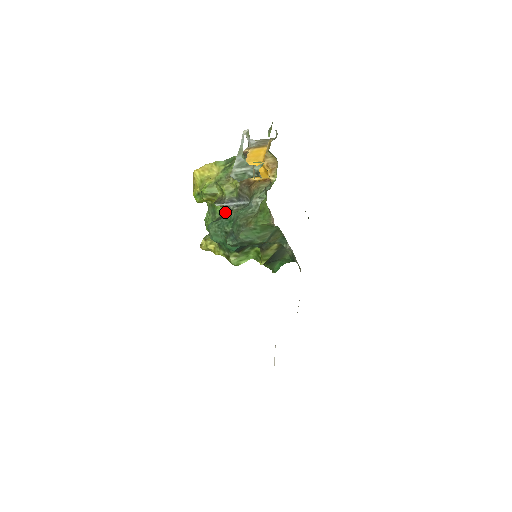
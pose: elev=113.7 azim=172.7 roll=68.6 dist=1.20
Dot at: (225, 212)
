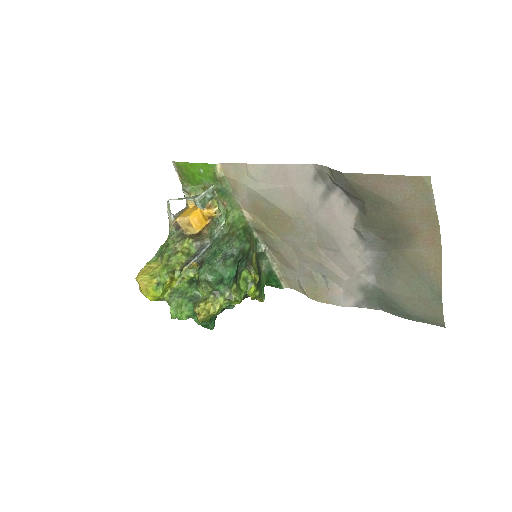
Dot at: (198, 266)
